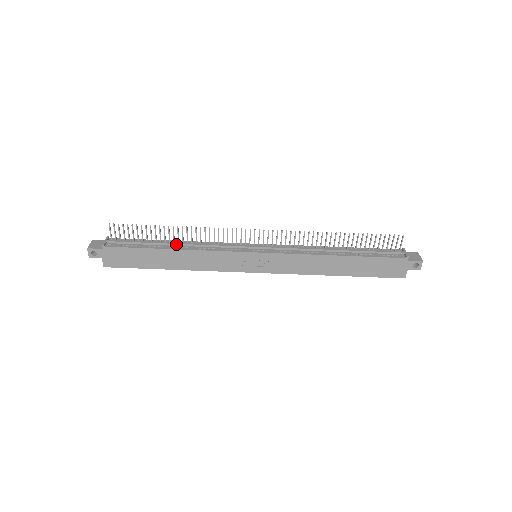
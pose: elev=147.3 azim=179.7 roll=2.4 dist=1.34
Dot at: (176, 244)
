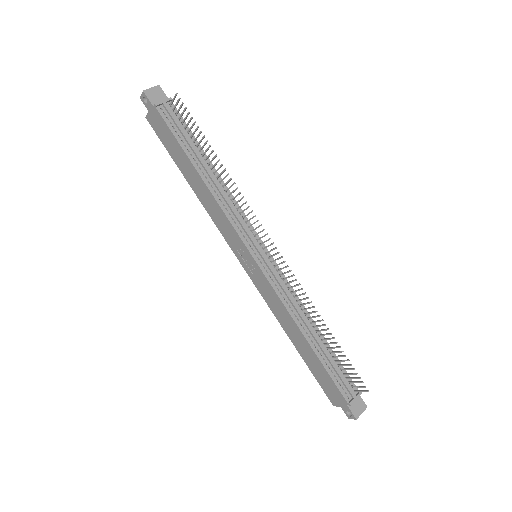
Dot at: (209, 174)
